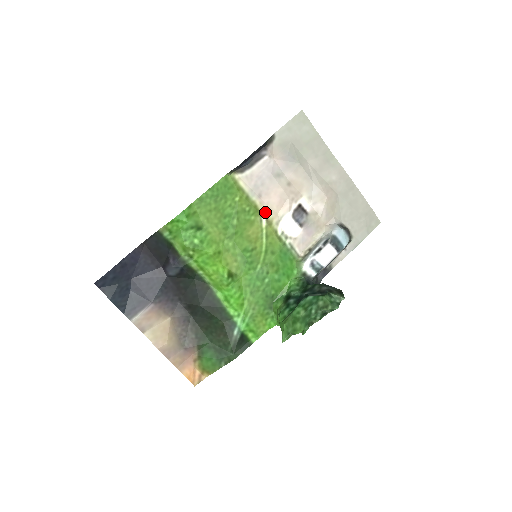
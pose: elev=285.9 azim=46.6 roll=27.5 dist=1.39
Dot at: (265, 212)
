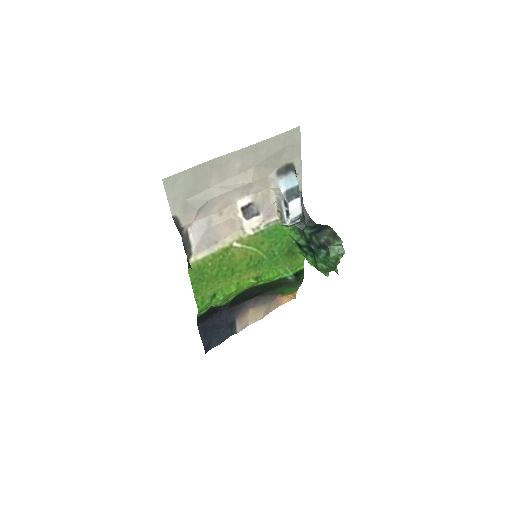
Dot at: (231, 242)
